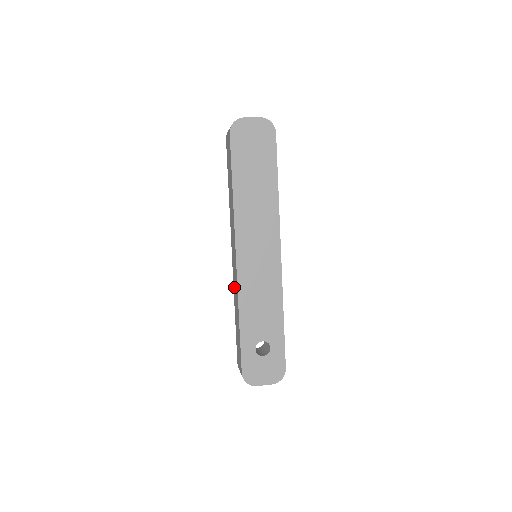
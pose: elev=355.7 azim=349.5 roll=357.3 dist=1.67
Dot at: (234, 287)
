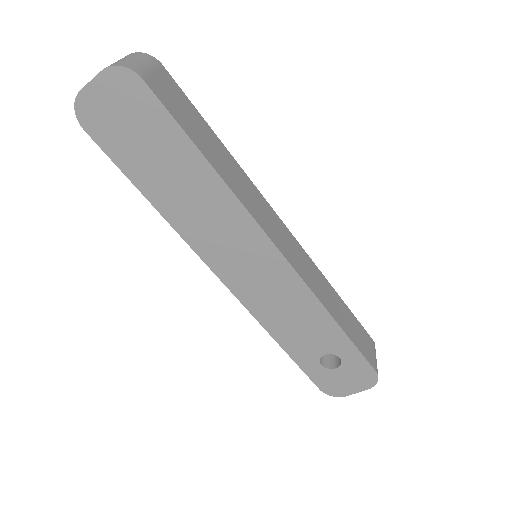
Dot at: occluded
